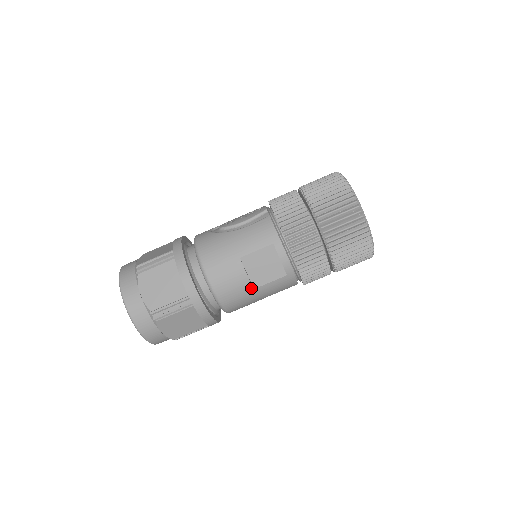
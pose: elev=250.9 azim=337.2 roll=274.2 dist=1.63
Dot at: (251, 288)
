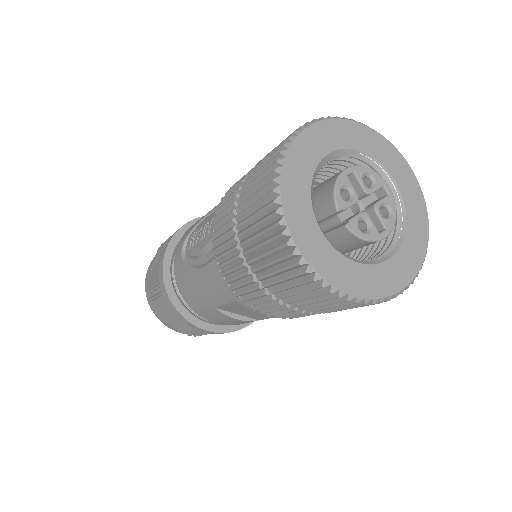
Dot at: occluded
